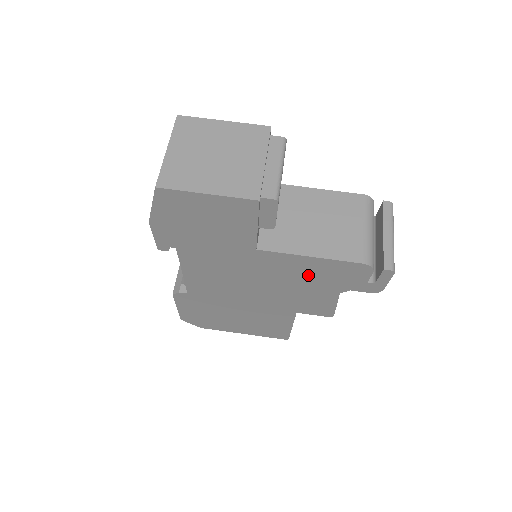
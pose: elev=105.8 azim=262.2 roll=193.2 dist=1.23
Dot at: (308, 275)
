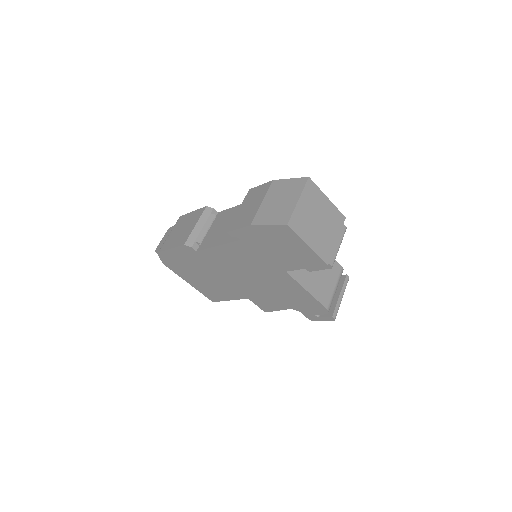
Dot at: (291, 294)
